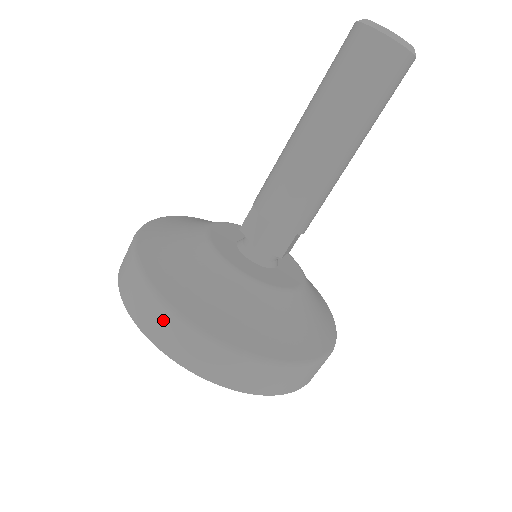
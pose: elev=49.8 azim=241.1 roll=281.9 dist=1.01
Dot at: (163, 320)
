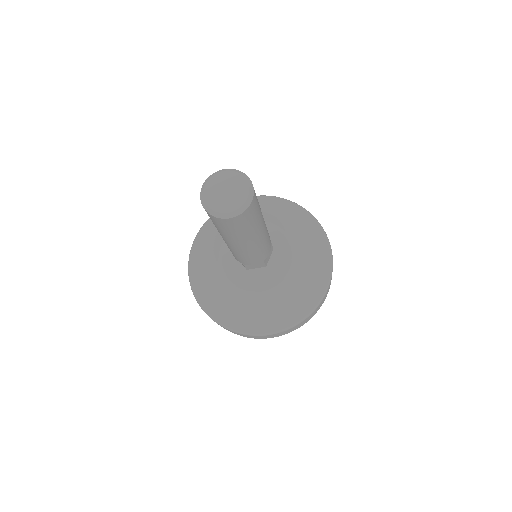
Dot at: (221, 326)
